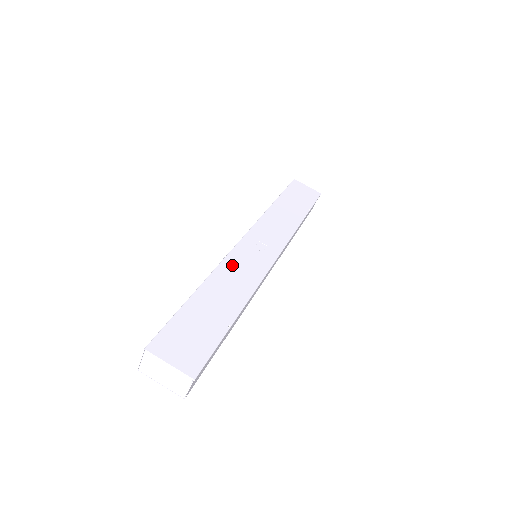
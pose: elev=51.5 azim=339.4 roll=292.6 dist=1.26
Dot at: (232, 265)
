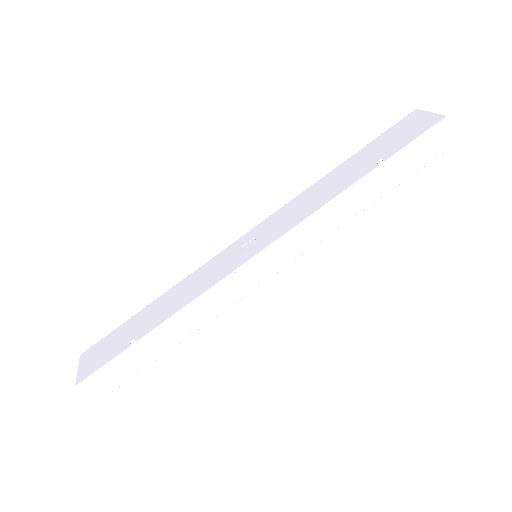
Dot at: (199, 274)
